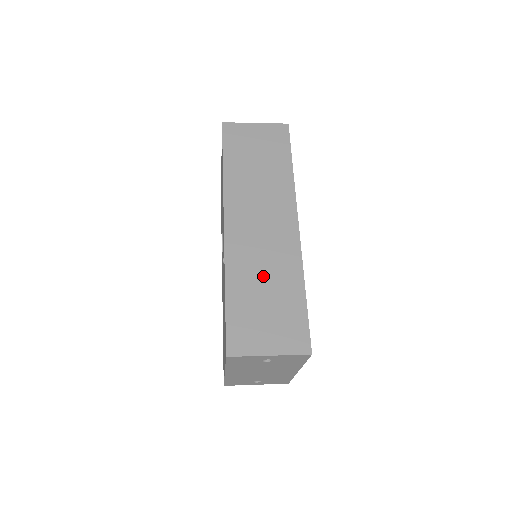
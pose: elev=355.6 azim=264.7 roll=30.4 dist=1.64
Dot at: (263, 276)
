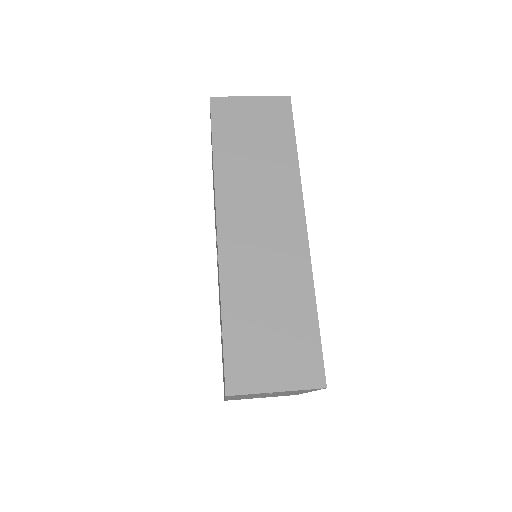
Dot at: (266, 293)
